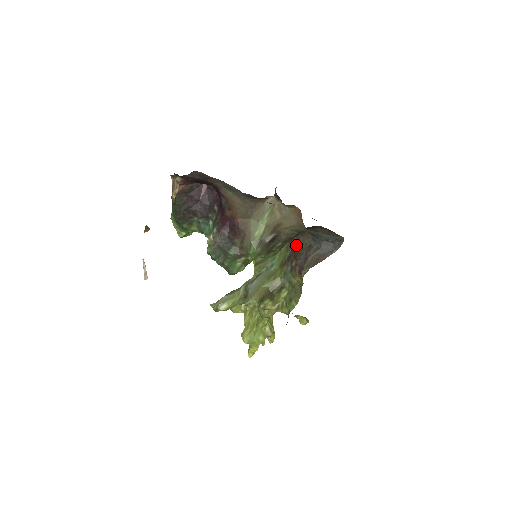
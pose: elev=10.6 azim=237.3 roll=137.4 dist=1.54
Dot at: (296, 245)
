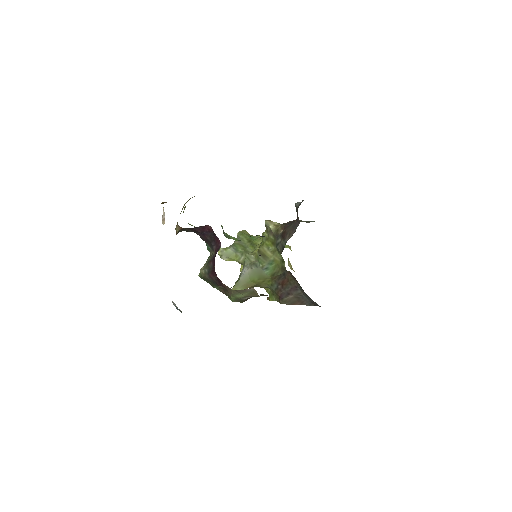
Dot at: (288, 275)
